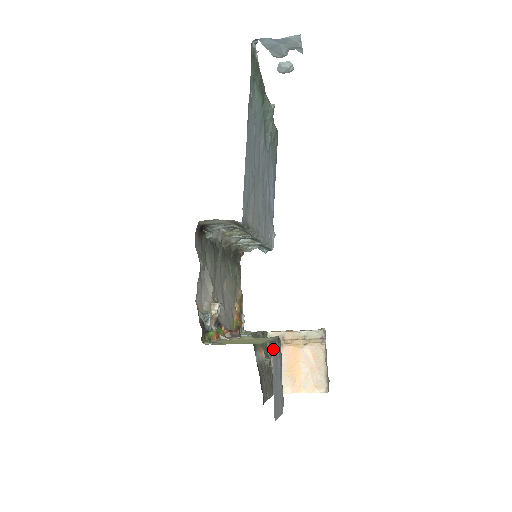
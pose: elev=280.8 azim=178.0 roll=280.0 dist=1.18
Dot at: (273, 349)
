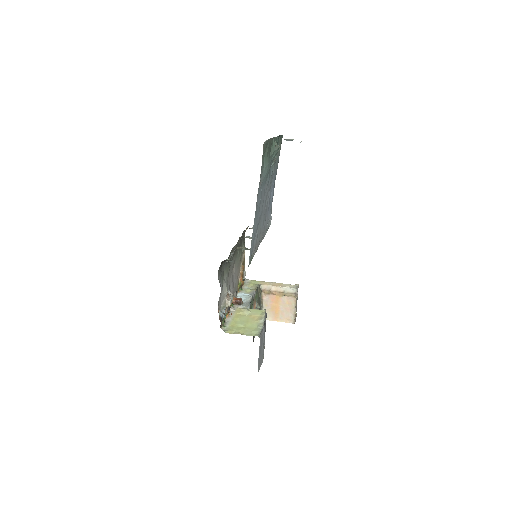
Dot at: (260, 339)
